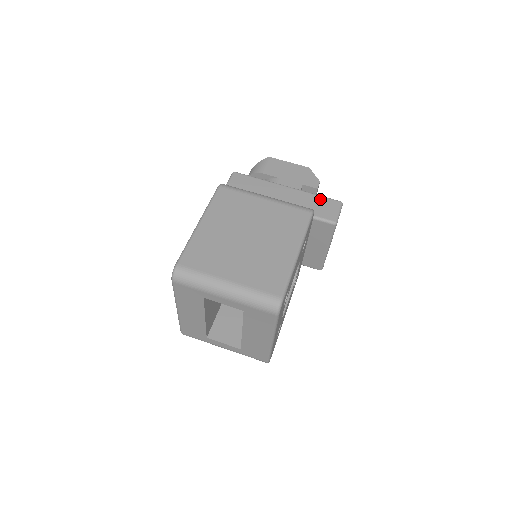
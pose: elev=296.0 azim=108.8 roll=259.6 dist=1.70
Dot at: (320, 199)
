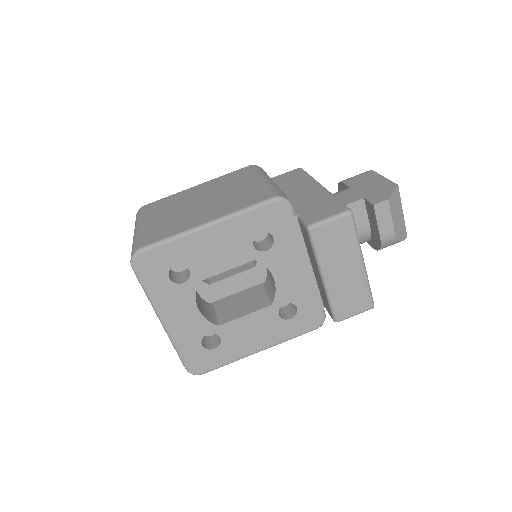
Dot at: (331, 202)
